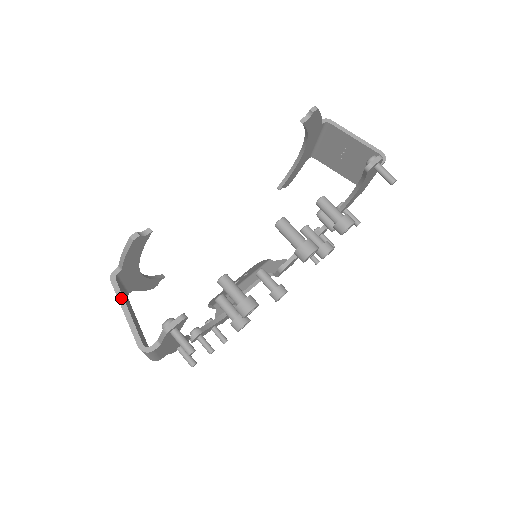
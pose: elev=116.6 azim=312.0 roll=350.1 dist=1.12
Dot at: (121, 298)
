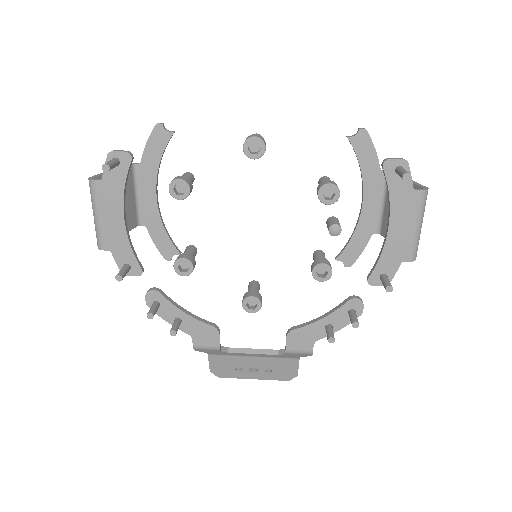
Dot at: occluded
